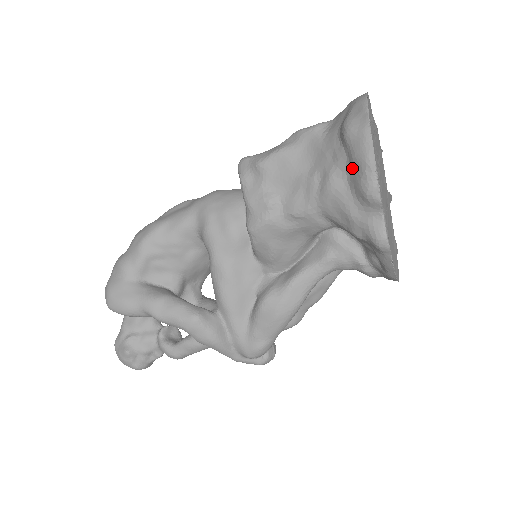
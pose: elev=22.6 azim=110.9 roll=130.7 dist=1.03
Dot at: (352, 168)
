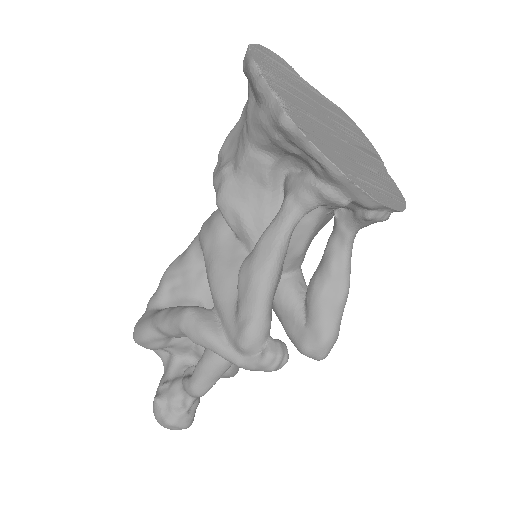
Dot at: (251, 85)
